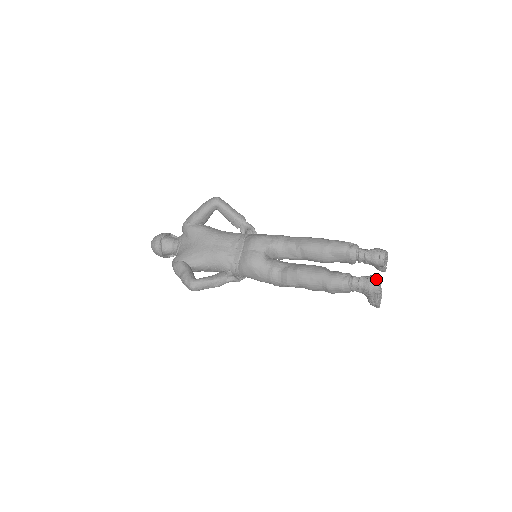
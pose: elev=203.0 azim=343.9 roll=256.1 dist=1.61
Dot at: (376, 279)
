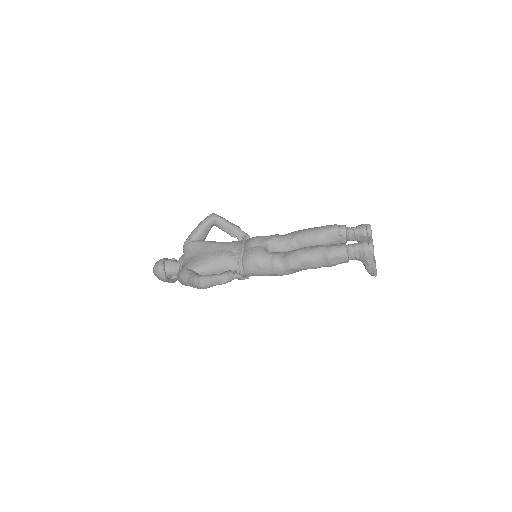
Dot at: (369, 241)
